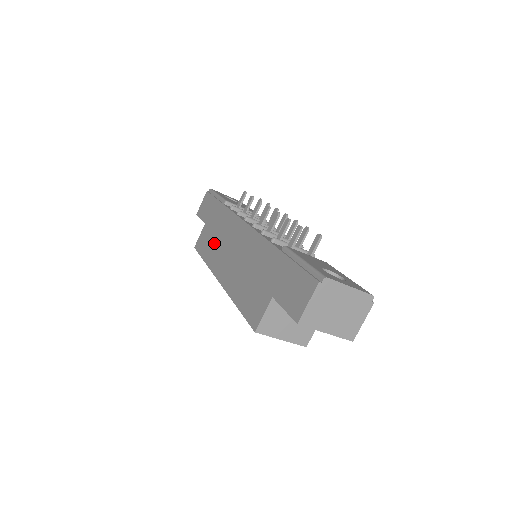
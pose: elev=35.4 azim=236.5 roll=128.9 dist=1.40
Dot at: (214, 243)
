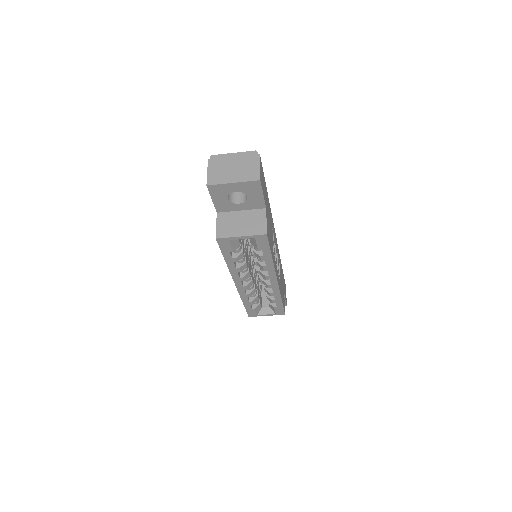
Dot at: occluded
